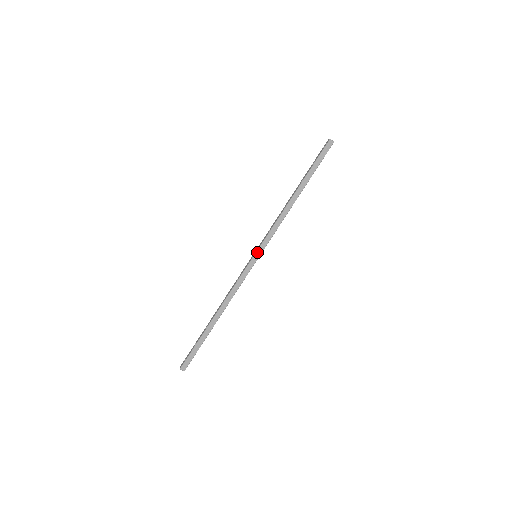
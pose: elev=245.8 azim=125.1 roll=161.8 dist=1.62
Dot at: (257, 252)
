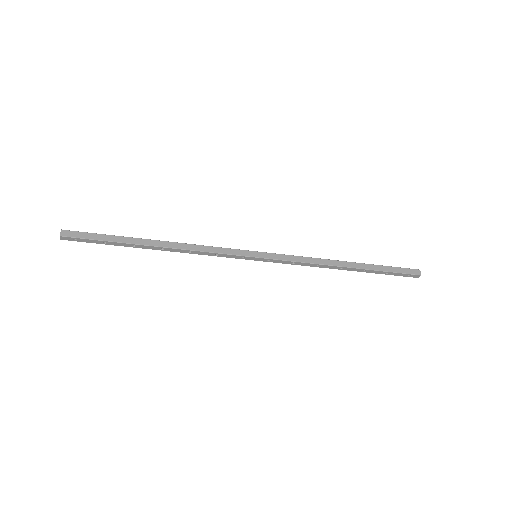
Dot at: (262, 253)
